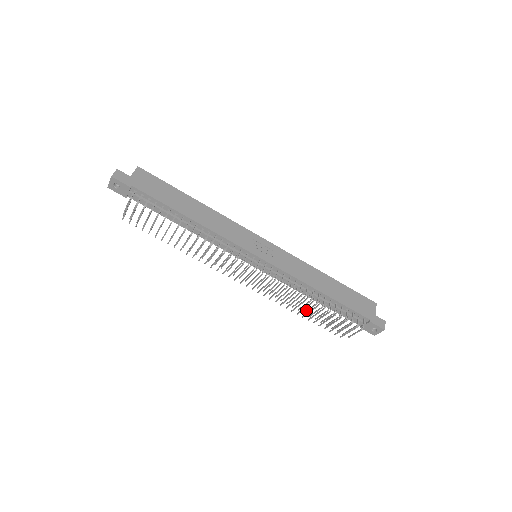
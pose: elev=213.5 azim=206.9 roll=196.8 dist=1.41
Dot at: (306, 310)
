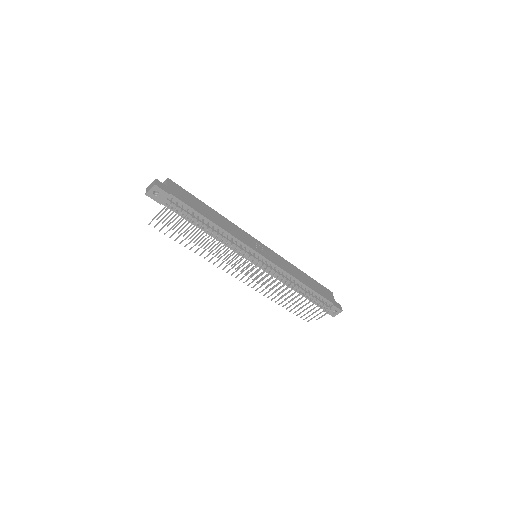
Dot at: (291, 299)
